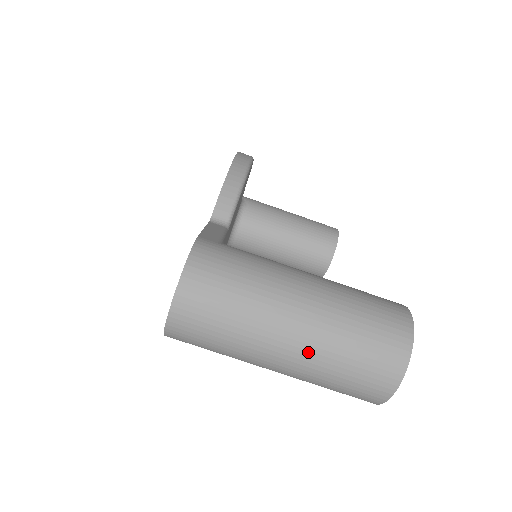
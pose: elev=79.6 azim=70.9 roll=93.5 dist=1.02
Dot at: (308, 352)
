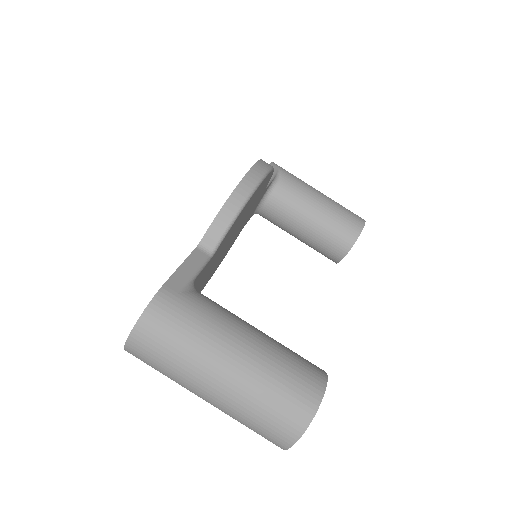
Dot at: (224, 404)
